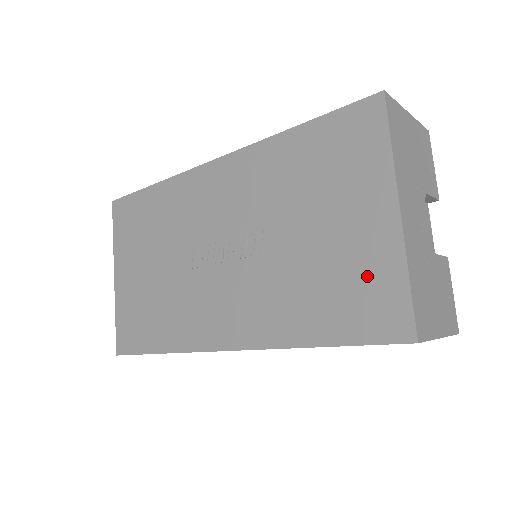
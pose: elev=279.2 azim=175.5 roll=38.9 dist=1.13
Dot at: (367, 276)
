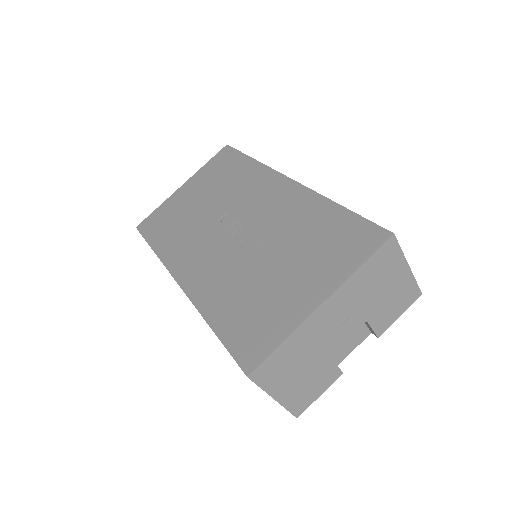
Dot at: (270, 319)
